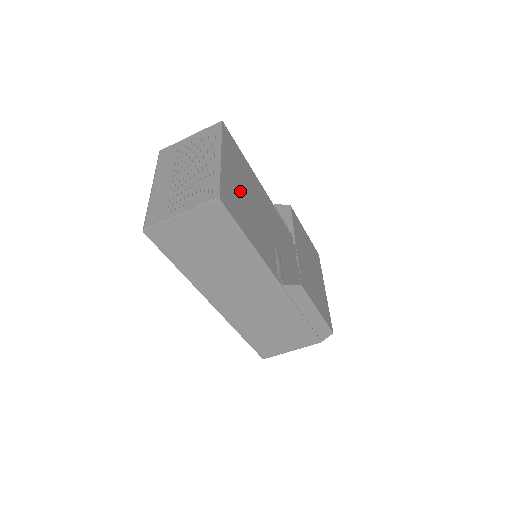
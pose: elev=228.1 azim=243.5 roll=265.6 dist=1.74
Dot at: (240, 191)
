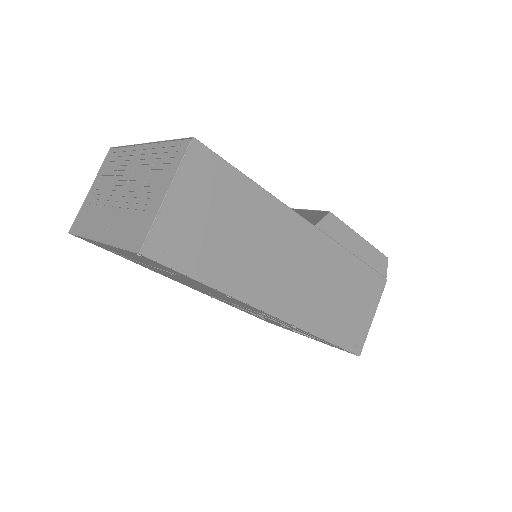
Dot at: occluded
